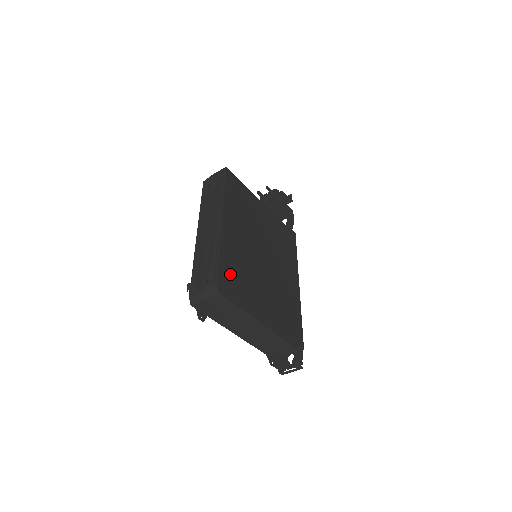
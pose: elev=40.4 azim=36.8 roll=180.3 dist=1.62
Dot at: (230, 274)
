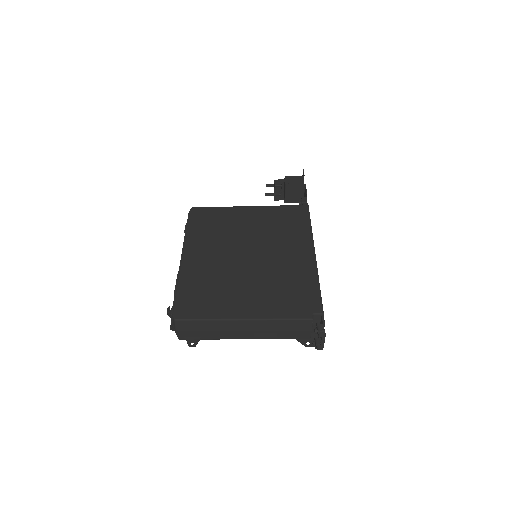
Dot at: (194, 295)
